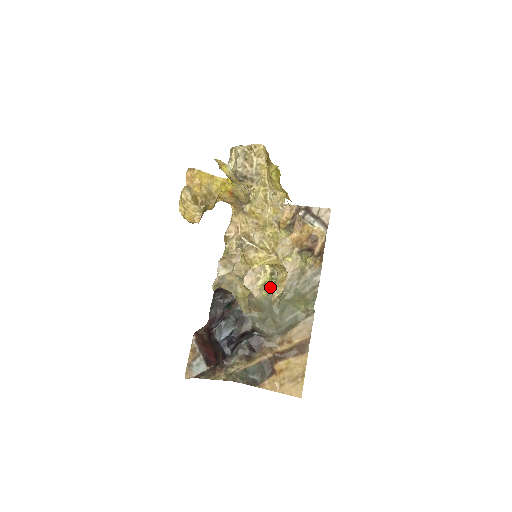
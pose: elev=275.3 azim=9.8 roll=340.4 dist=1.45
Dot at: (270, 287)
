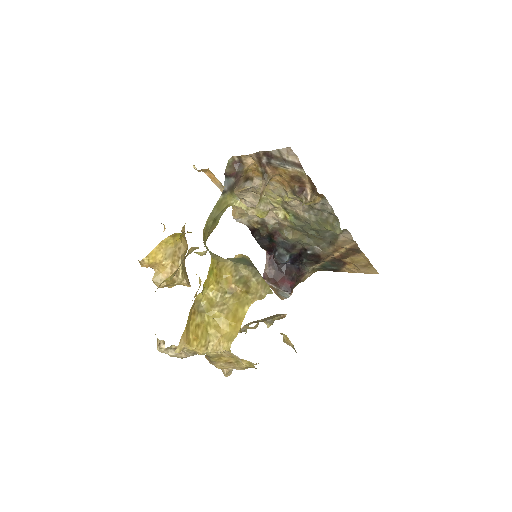
Dot at: (292, 220)
